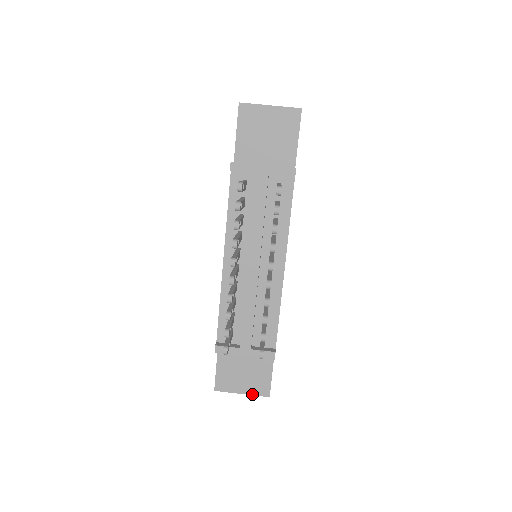
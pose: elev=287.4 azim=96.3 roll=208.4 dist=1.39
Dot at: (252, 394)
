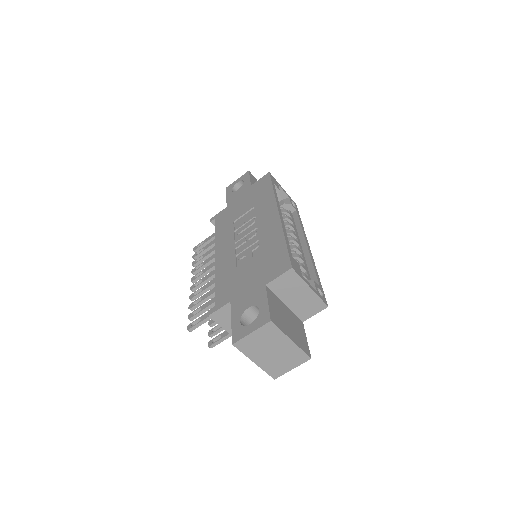
Dot at: occluded
